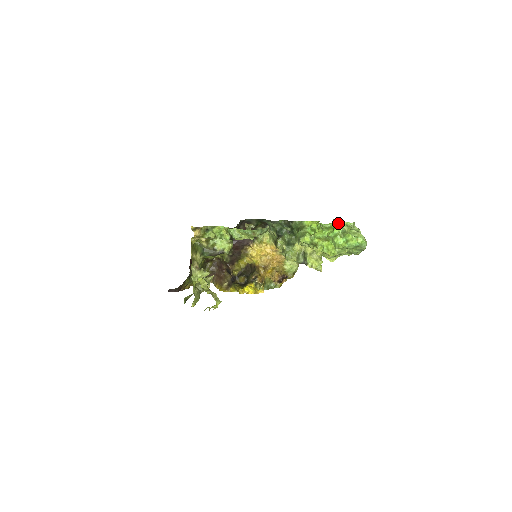
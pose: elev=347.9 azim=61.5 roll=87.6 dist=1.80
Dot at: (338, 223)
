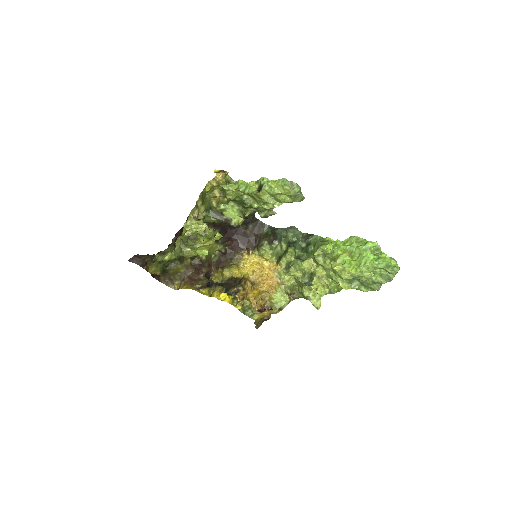
Dot at: occluded
